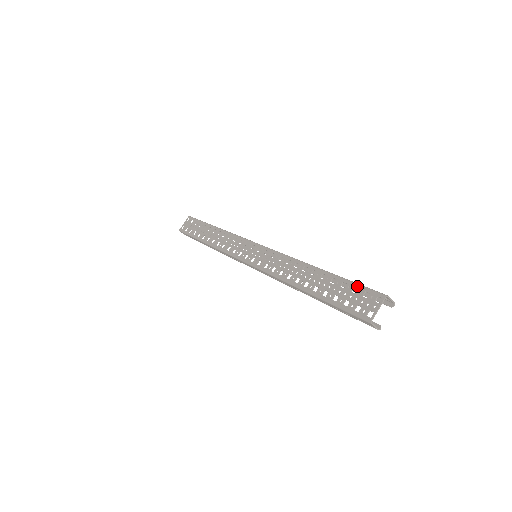
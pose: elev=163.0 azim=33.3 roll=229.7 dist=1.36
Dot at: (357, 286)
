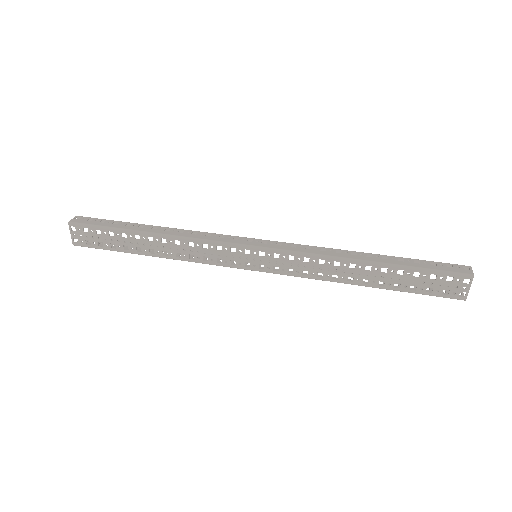
Dot at: (435, 274)
